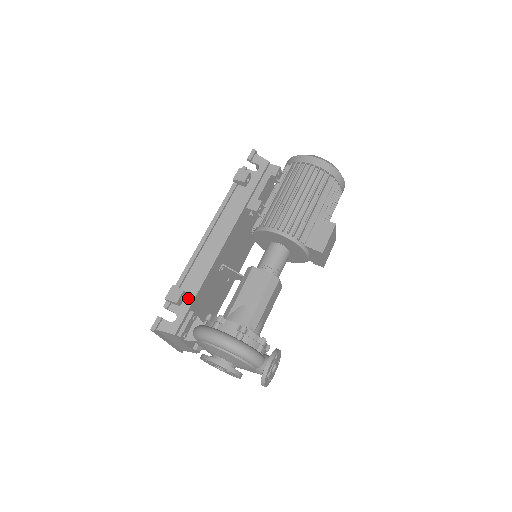
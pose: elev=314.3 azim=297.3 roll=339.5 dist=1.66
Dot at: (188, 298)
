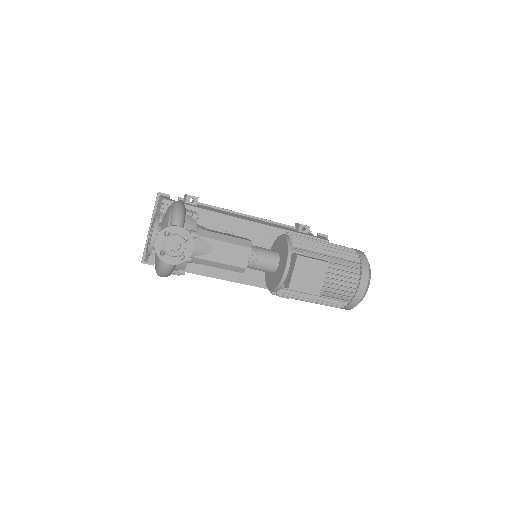
Dot at: (194, 205)
